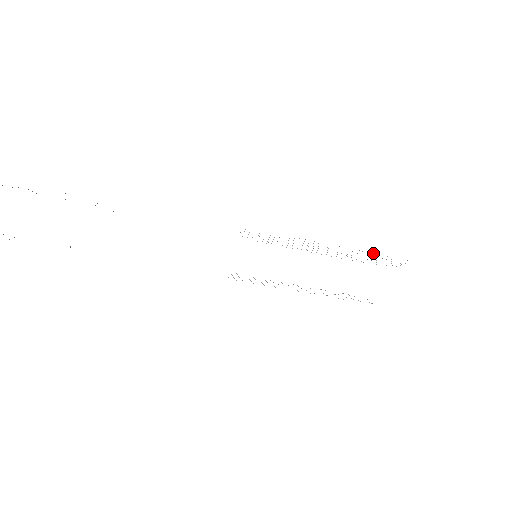
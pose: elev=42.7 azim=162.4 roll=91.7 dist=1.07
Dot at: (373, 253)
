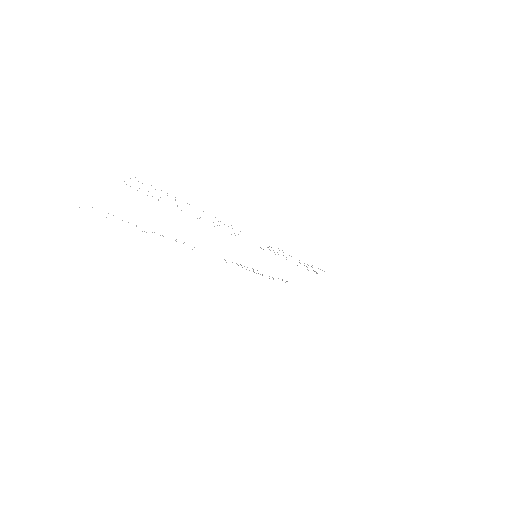
Dot at: occluded
